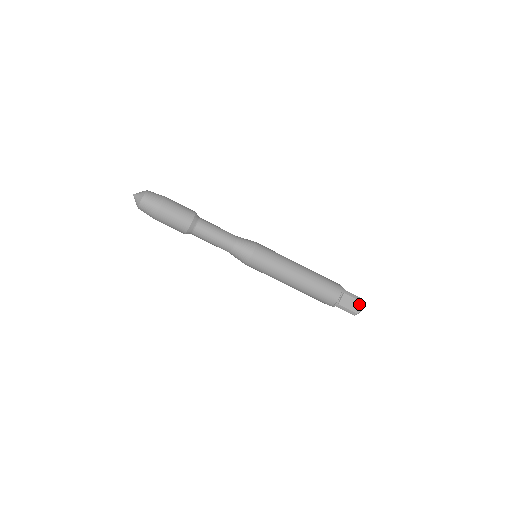
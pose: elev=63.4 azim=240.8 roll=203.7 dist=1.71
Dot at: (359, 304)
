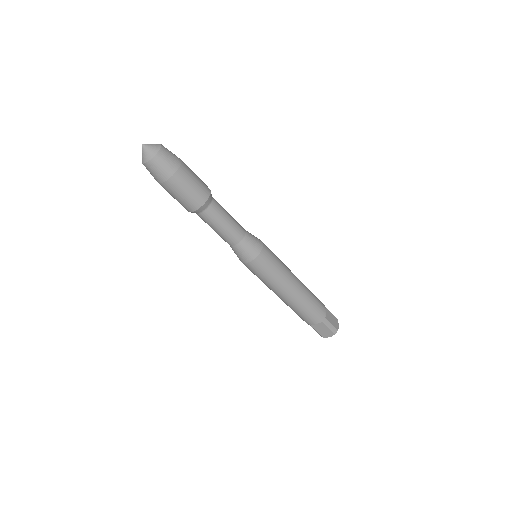
Dot at: (336, 321)
